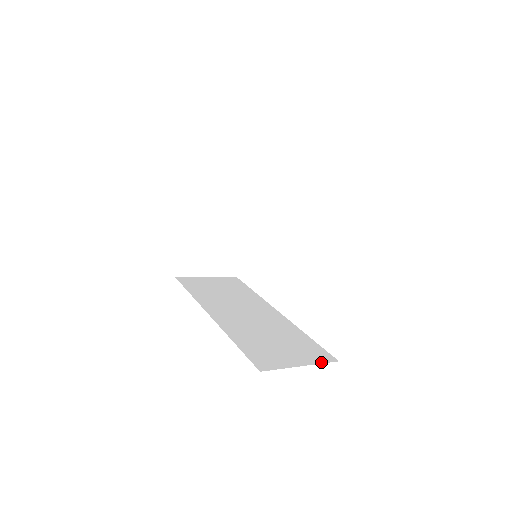
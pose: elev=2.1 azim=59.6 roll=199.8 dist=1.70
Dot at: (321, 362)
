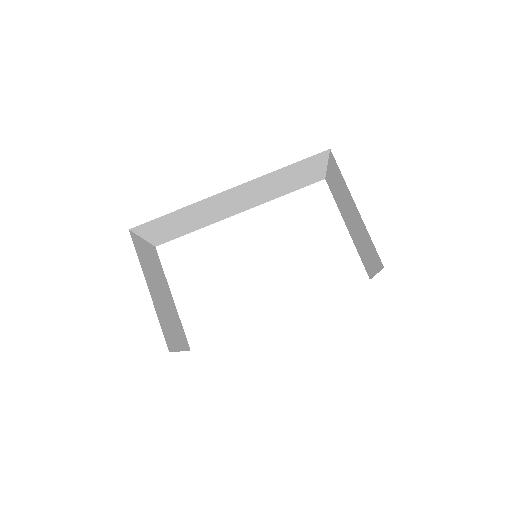
Dot at: occluded
